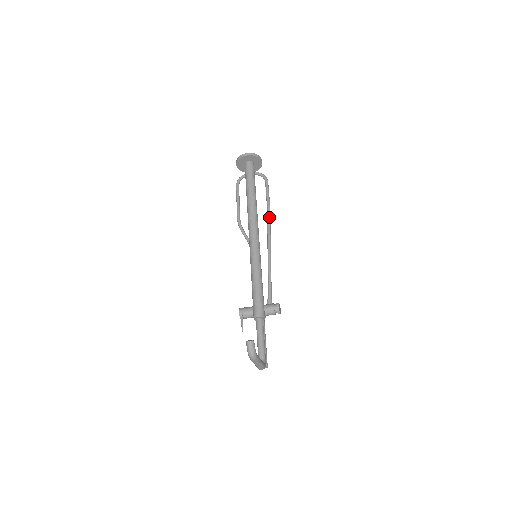
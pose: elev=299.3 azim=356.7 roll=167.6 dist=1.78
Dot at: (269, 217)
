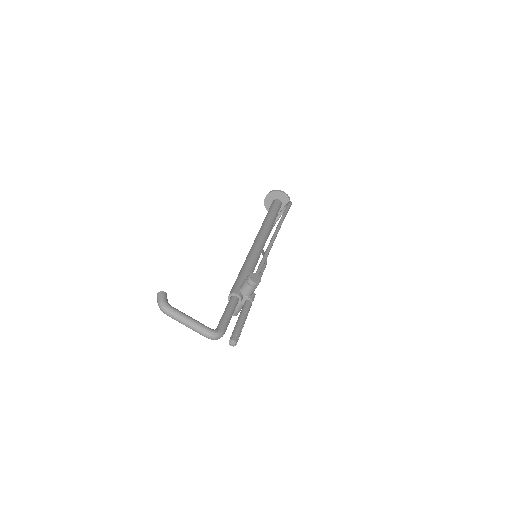
Dot at: (279, 223)
